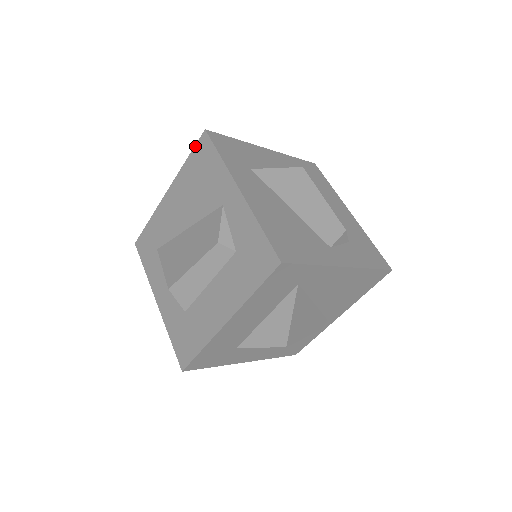
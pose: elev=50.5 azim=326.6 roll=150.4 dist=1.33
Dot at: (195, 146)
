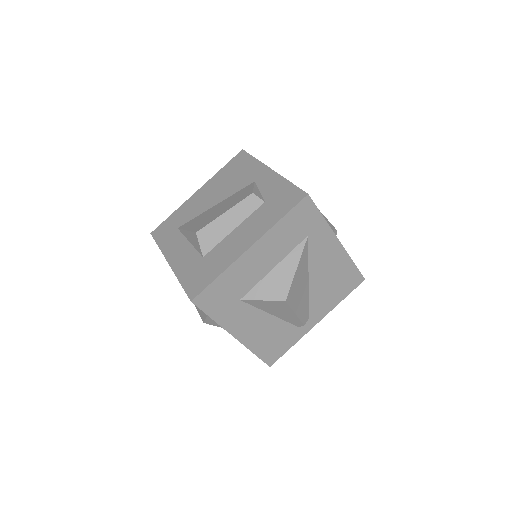
Dot at: (232, 159)
